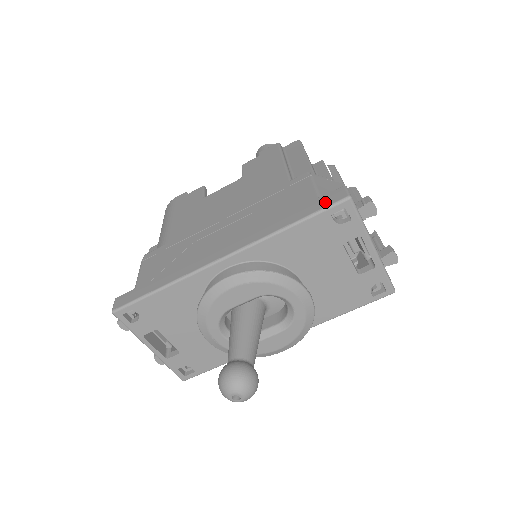
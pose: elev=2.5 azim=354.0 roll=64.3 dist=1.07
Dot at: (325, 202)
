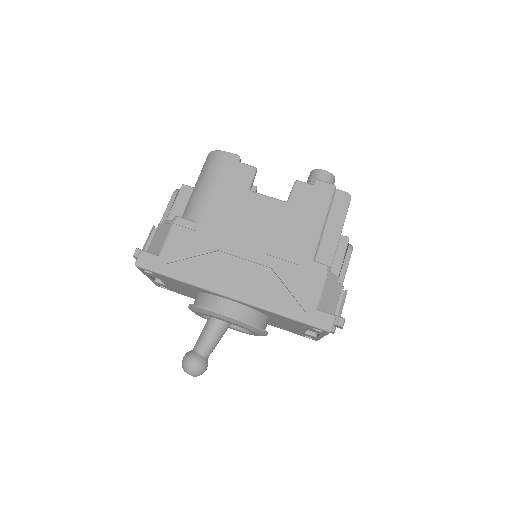
Dot at: (316, 320)
